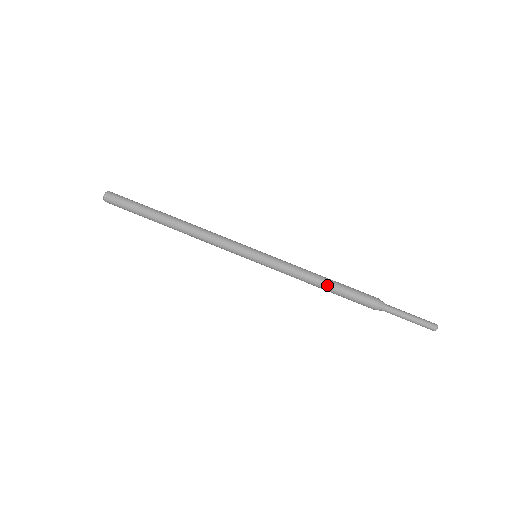
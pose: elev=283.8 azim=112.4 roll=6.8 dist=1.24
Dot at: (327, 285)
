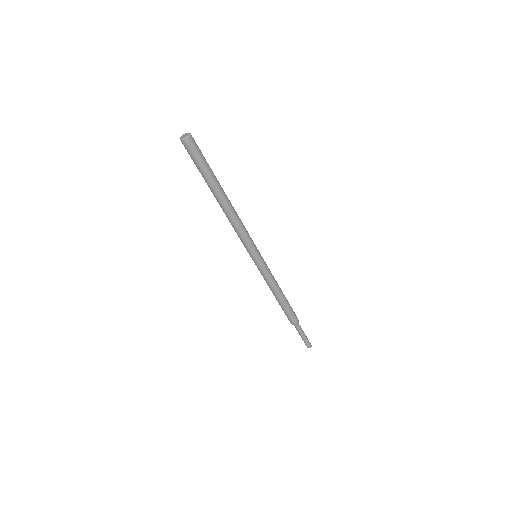
Dot at: (277, 300)
